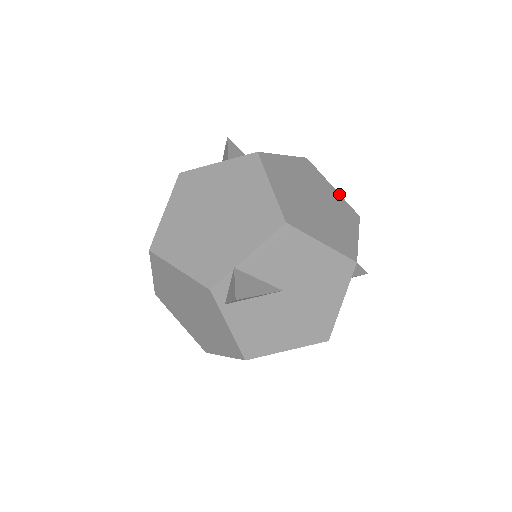
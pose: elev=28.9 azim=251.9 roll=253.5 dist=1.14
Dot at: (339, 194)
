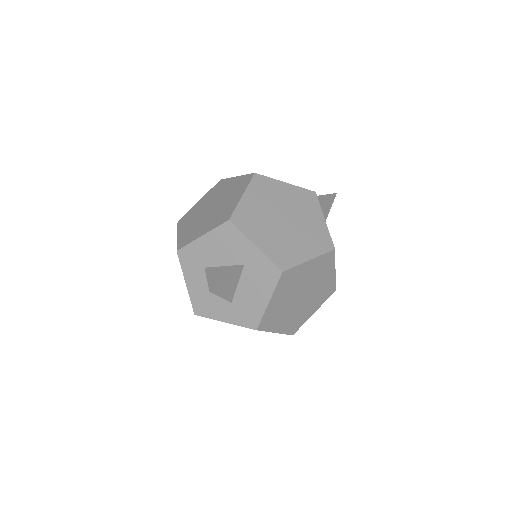
Dot at: occluded
